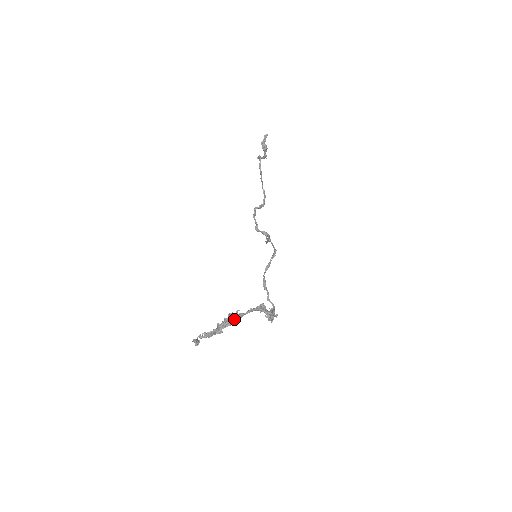
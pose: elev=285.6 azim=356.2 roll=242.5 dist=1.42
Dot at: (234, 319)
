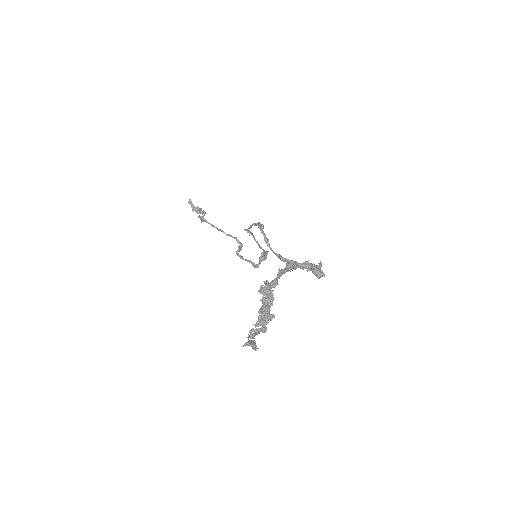
Dot at: (268, 289)
